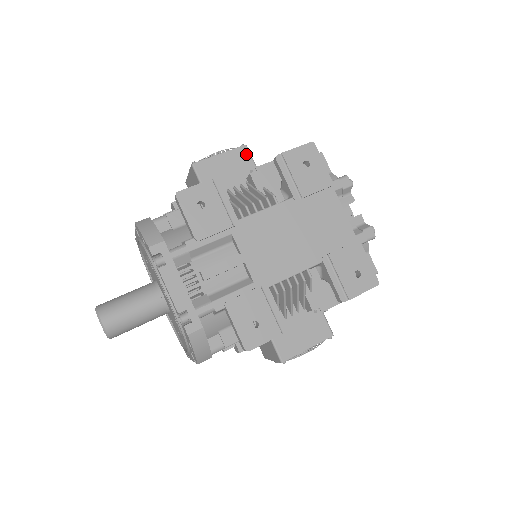
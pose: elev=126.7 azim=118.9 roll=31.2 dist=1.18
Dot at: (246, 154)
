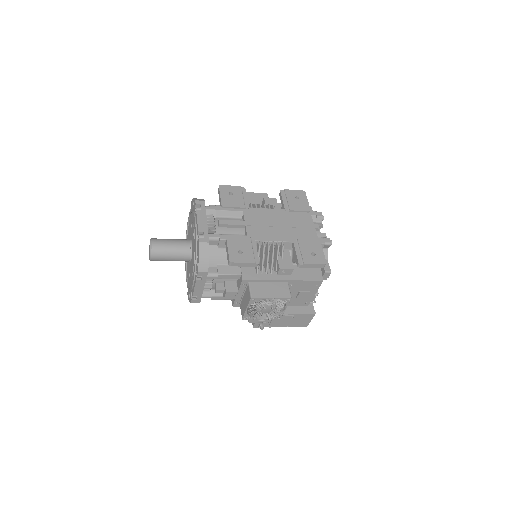
Dot at: (266, 197)
